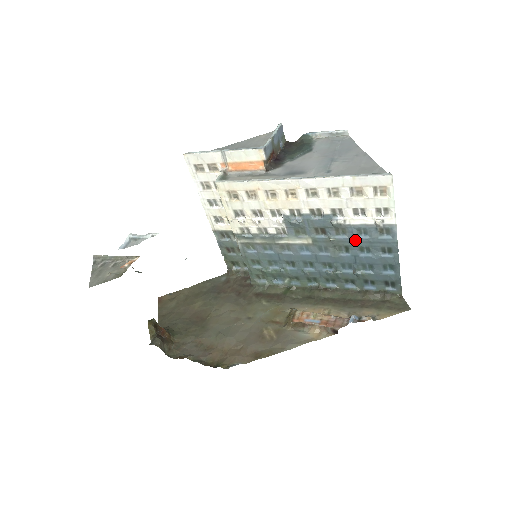
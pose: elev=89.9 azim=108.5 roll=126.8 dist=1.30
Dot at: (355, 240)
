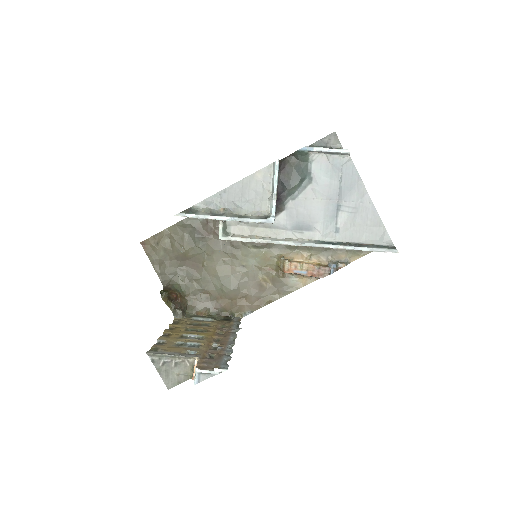
Dot at: occluded
